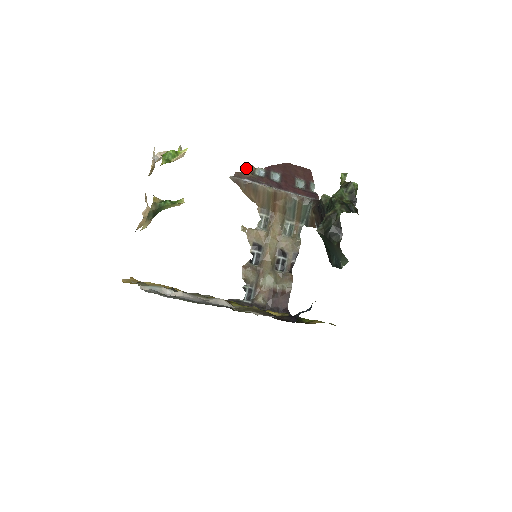
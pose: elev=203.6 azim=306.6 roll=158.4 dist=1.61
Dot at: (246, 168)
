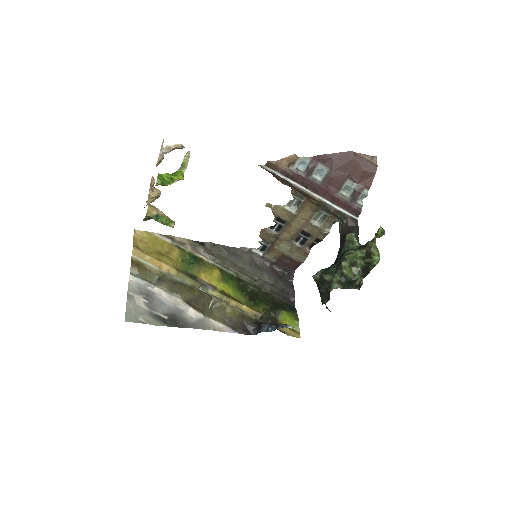
Dot at: occluded
